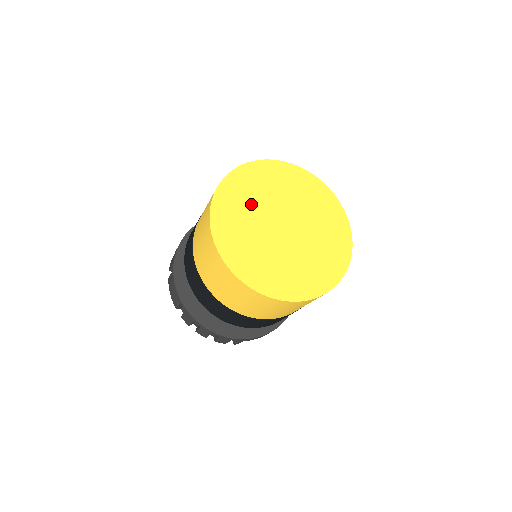
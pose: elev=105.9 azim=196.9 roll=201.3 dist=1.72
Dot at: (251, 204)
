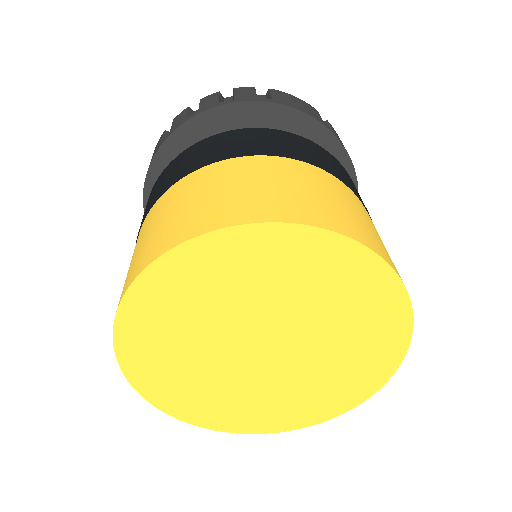
Dot at: (194, 370)
